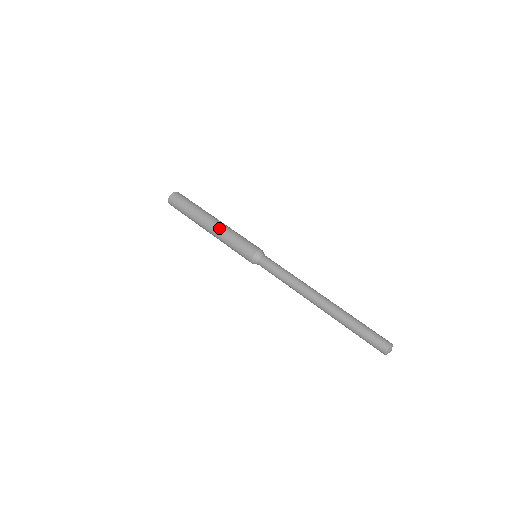
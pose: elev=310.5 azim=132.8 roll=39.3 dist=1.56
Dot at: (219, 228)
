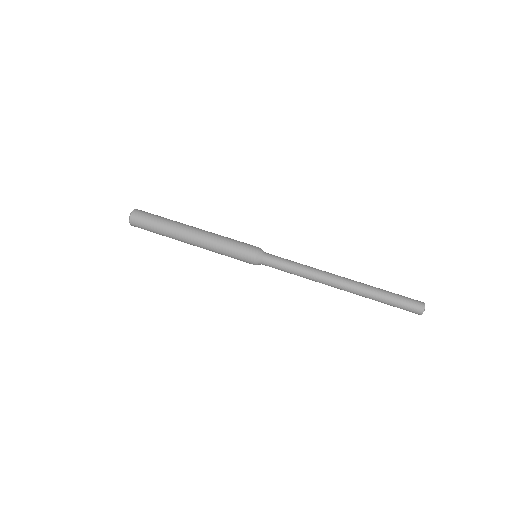
Dot at: (205, 239)
